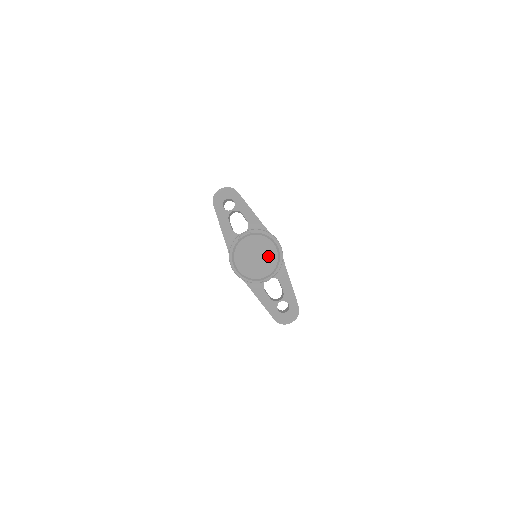
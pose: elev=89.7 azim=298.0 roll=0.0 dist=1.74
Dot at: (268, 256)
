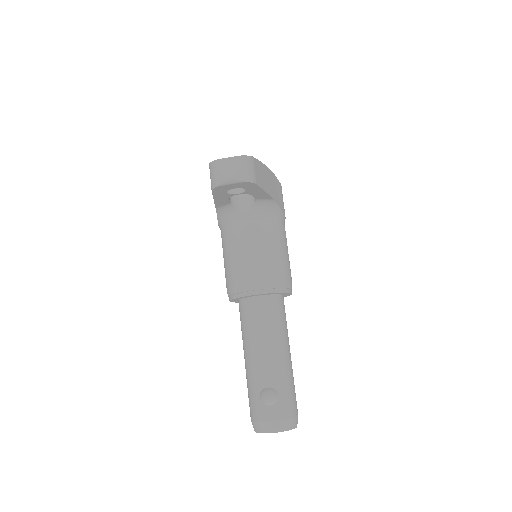
Dot at: occluded
